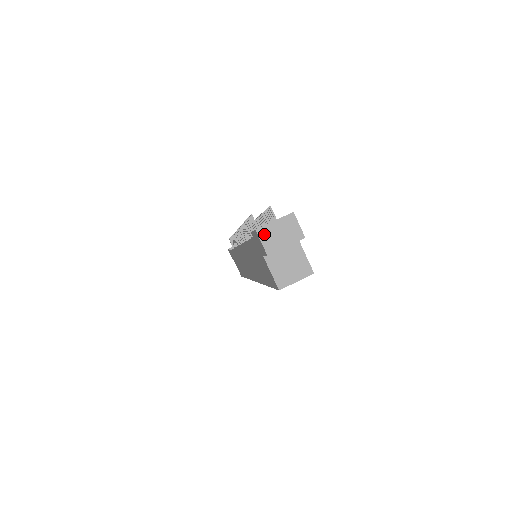
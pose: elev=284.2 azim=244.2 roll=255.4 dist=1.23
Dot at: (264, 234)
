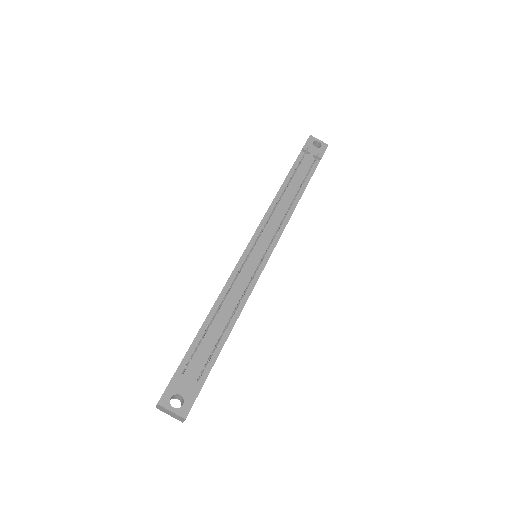
Dot at: (161, 407)
